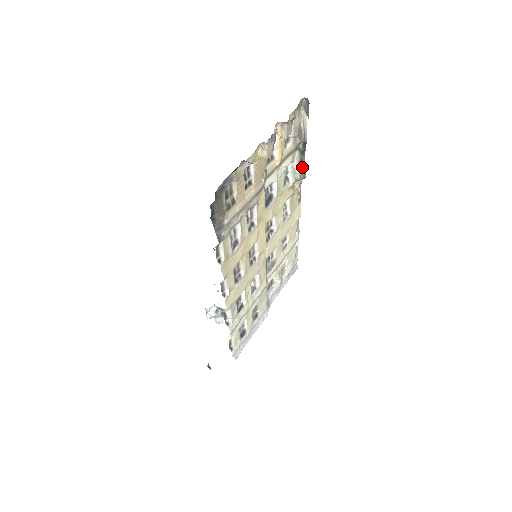
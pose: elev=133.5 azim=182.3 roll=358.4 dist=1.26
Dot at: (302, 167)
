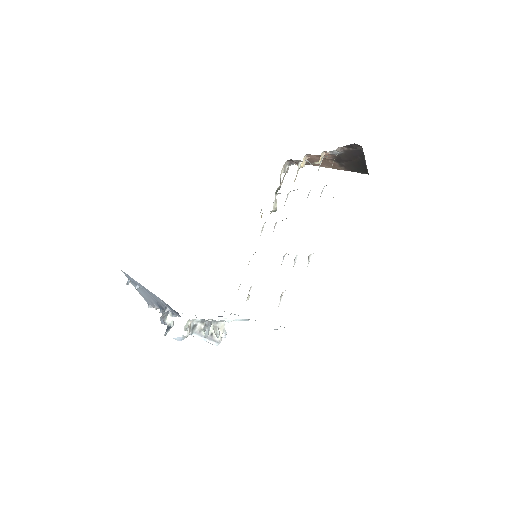
Dot at: occluded
